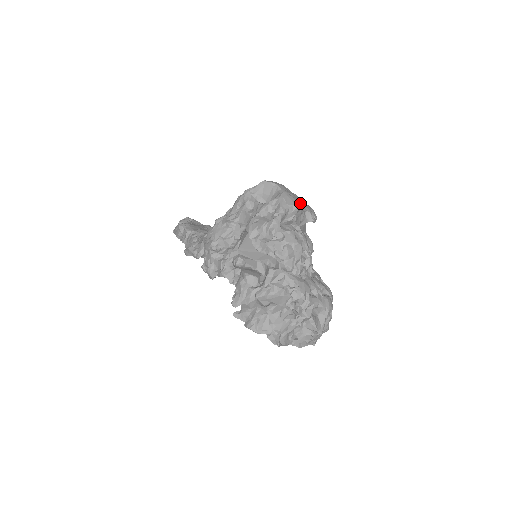
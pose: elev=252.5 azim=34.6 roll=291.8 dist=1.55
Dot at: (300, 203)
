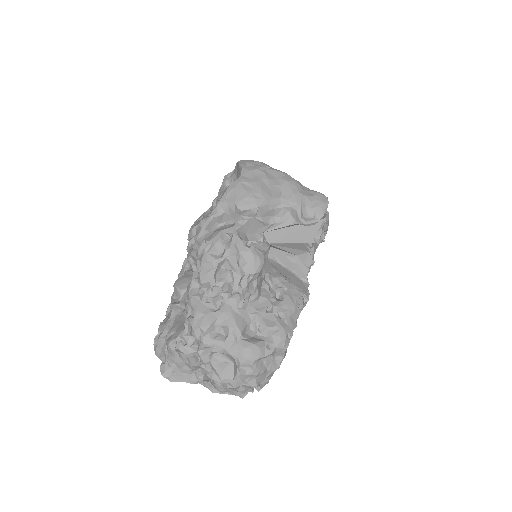
Dot at: (257, 198)
